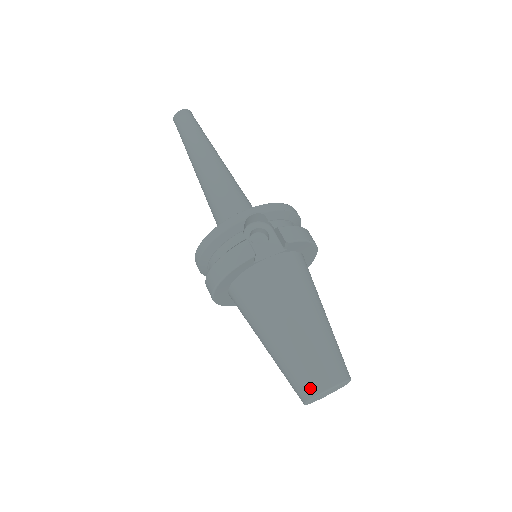
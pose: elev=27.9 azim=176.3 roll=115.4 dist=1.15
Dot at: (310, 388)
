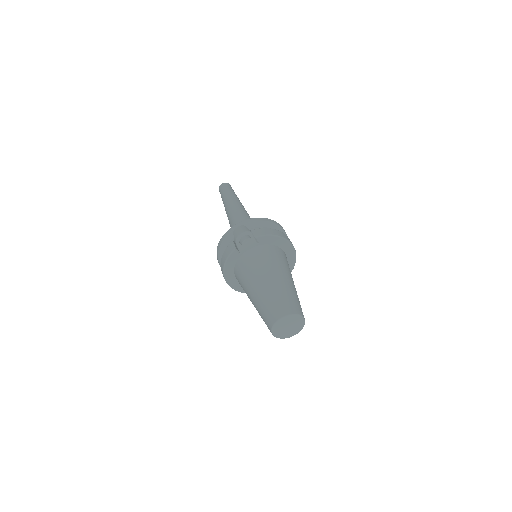
Dot at: (270, 322)
